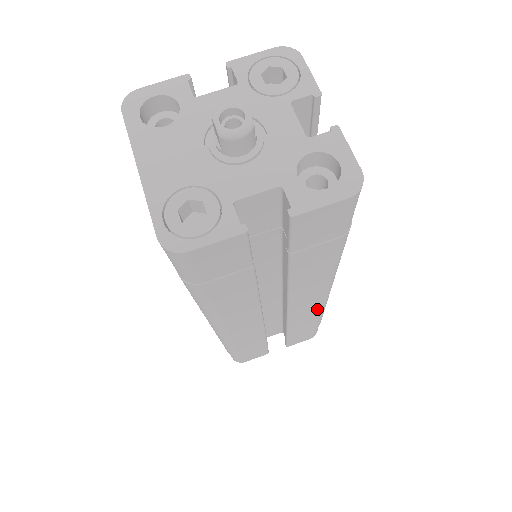
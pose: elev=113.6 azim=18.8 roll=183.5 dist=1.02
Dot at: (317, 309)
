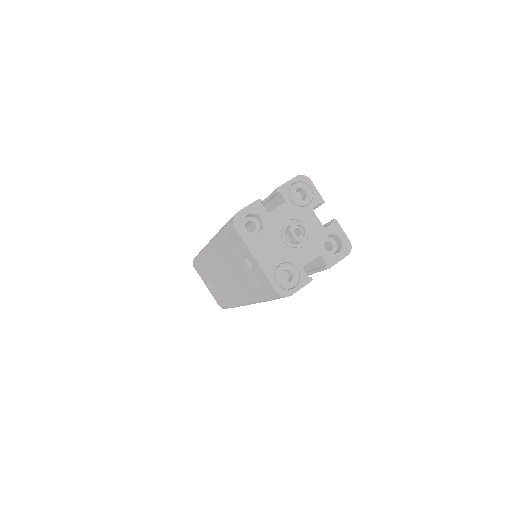
Dot at: occluded
